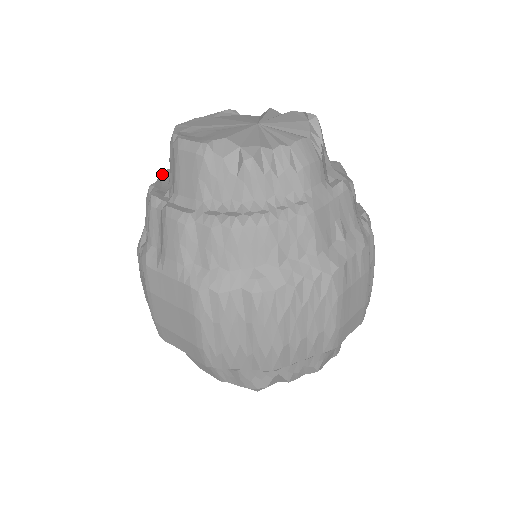
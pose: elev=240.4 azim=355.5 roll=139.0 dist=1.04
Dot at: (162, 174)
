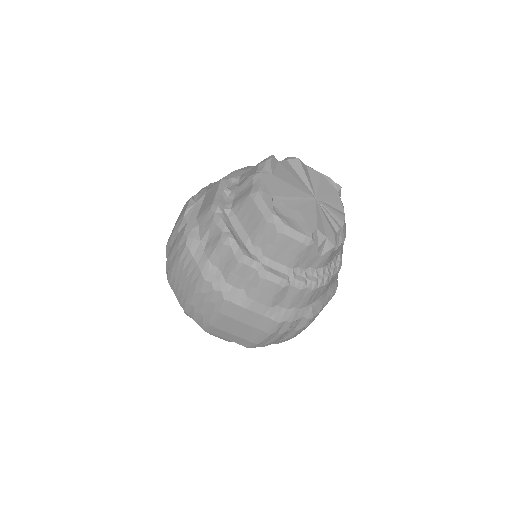
Dot at: (222, 215)
